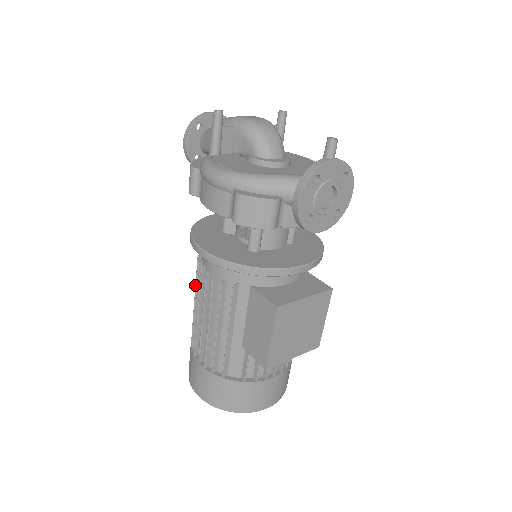
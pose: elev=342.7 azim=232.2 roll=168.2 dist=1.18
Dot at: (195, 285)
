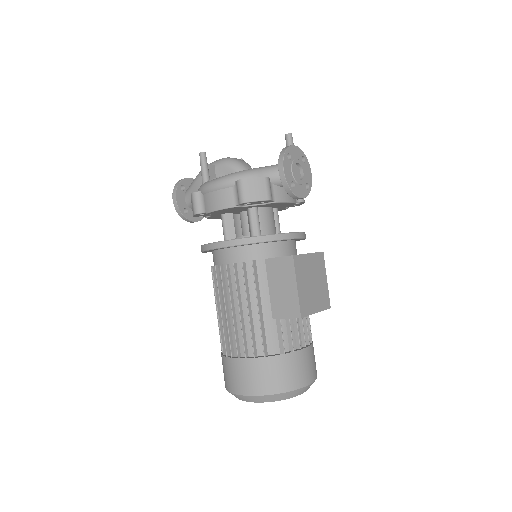
Dot at: (215, 294)
